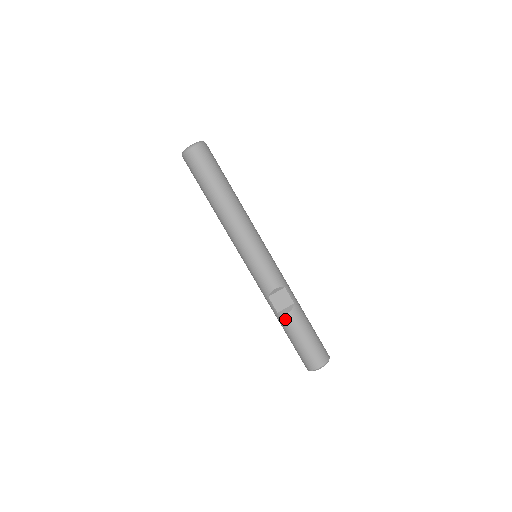
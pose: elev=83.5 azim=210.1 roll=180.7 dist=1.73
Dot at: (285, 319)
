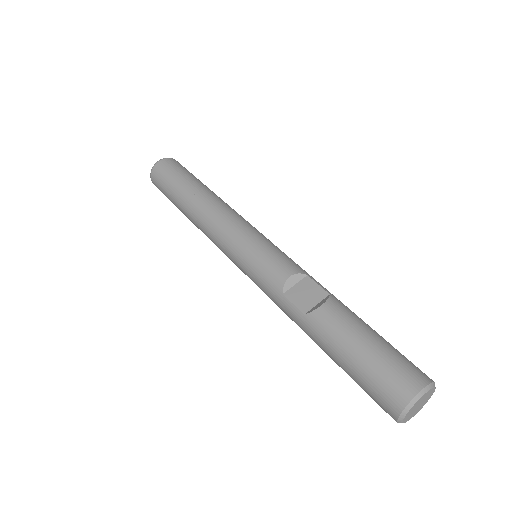
Dot at: (319, 318)
